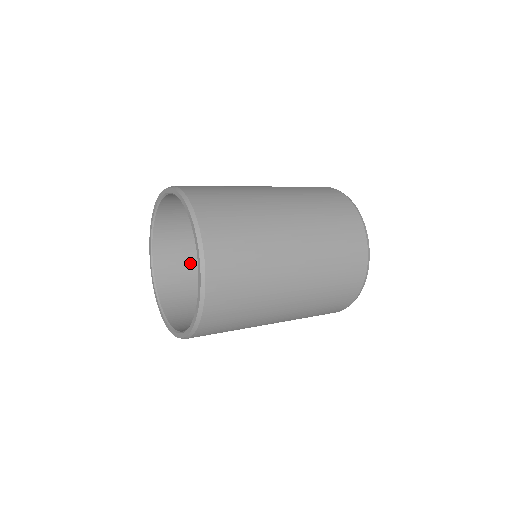
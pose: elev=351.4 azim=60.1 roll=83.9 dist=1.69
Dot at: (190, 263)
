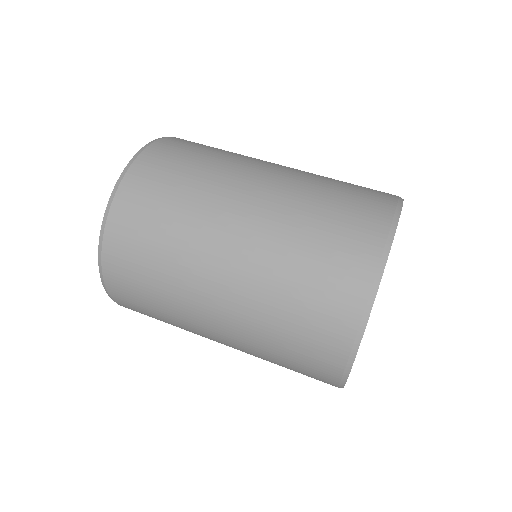
Dot at: occluded
